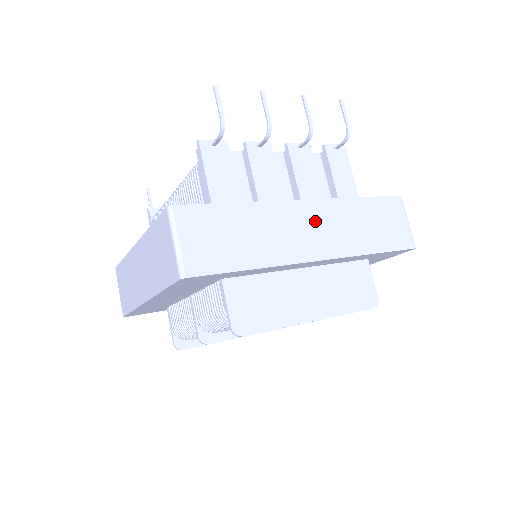
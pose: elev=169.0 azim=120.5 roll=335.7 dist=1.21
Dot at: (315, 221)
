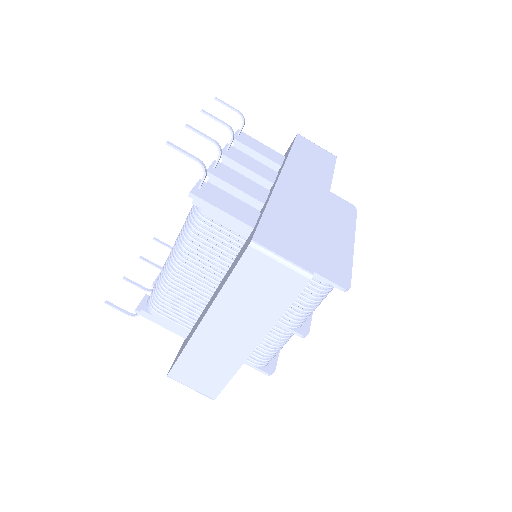
Dot at: (298, 182)
